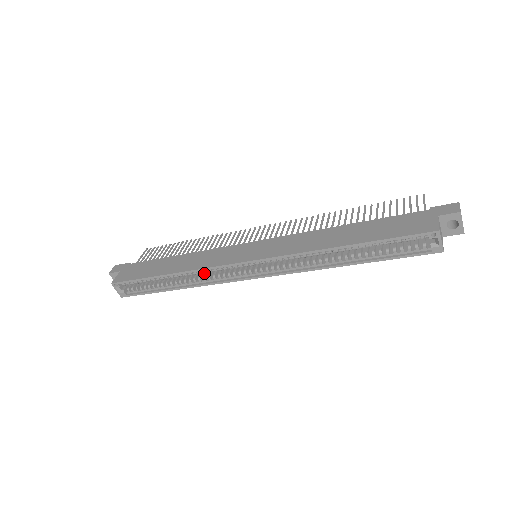
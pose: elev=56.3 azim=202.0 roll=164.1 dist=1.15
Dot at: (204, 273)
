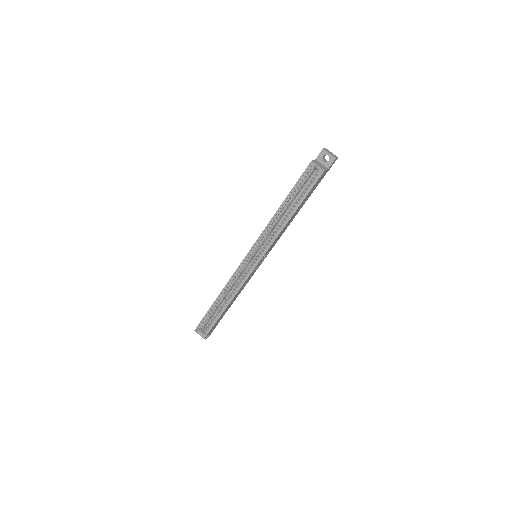
Dot at: occluded
